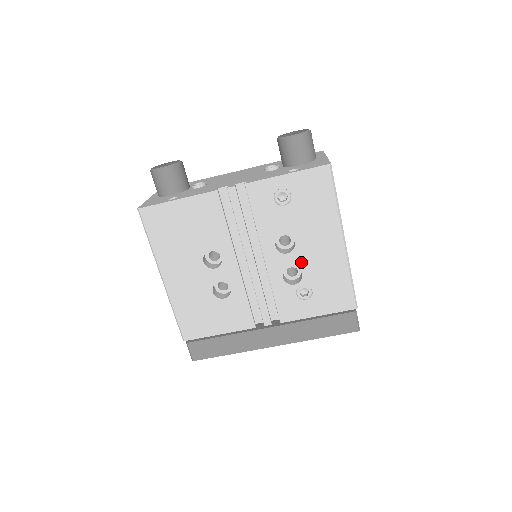
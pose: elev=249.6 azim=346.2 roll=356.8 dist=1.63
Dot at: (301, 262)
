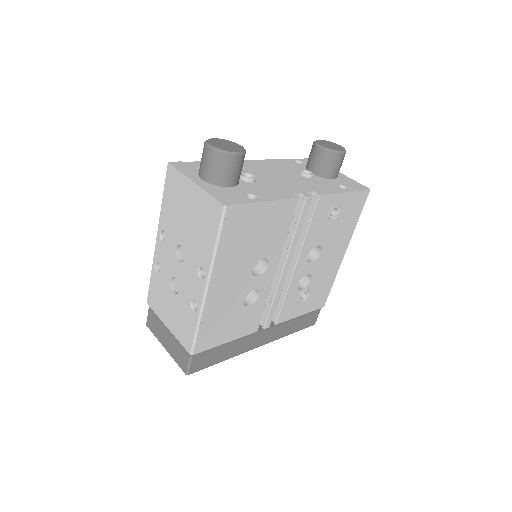
Dot at: (315, 270)
